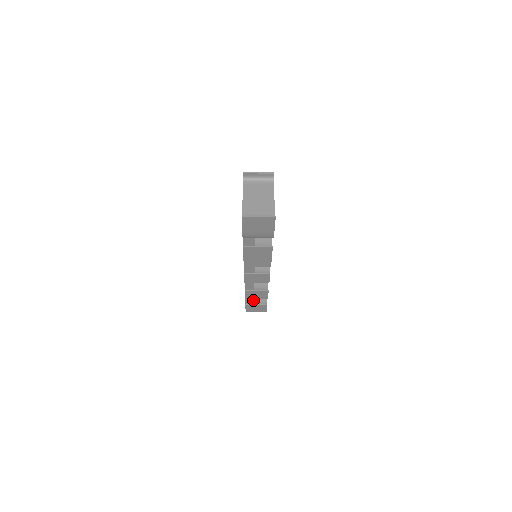
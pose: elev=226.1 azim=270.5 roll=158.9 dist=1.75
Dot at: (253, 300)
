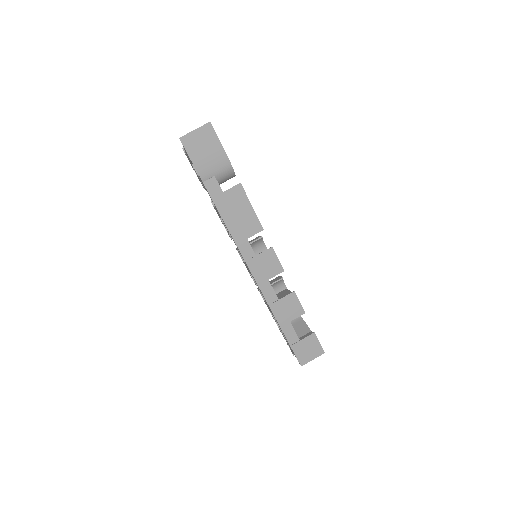
Dot at: (292, 329)
